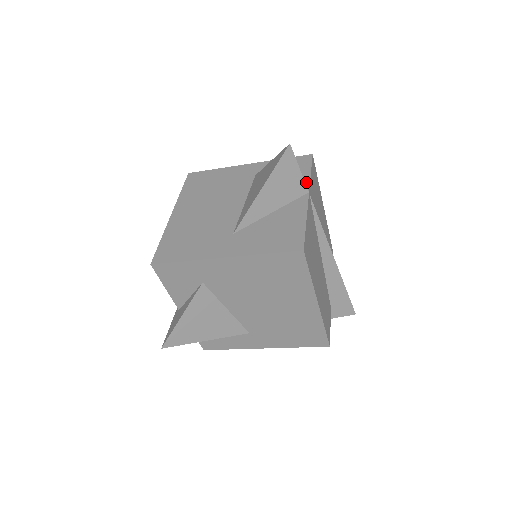
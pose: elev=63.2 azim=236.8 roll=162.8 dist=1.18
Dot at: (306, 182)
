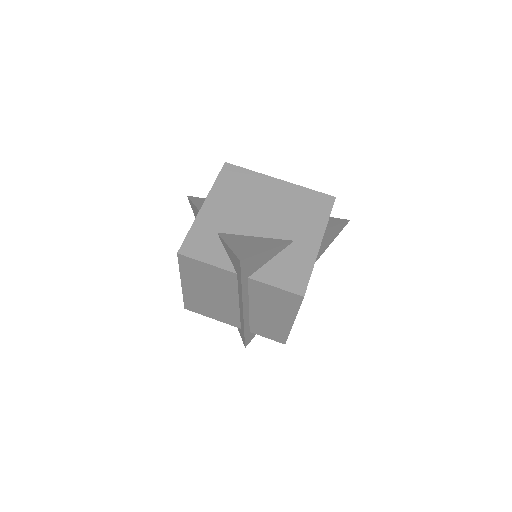
Dot at: occluded
